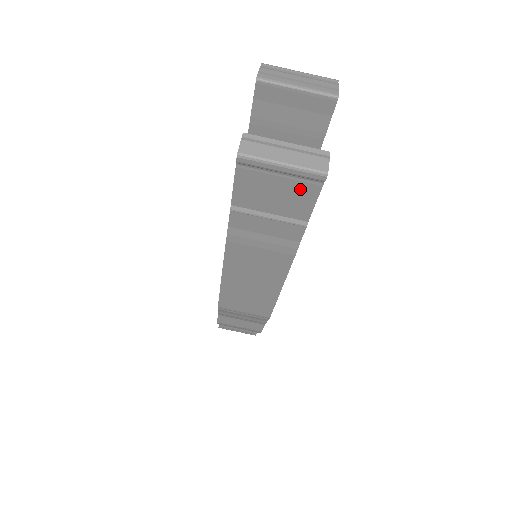
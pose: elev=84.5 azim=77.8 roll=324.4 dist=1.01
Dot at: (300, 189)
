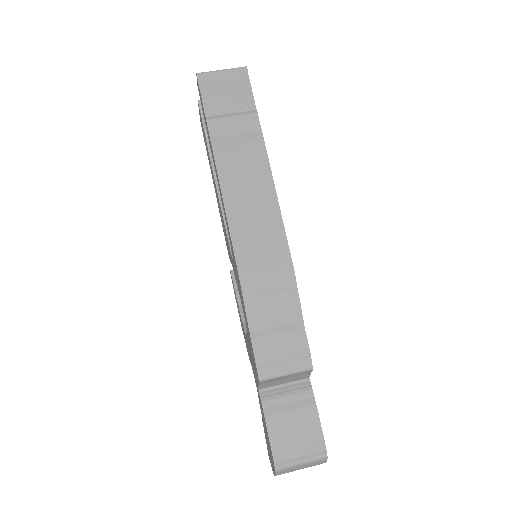
Dot at: (239, 85)
